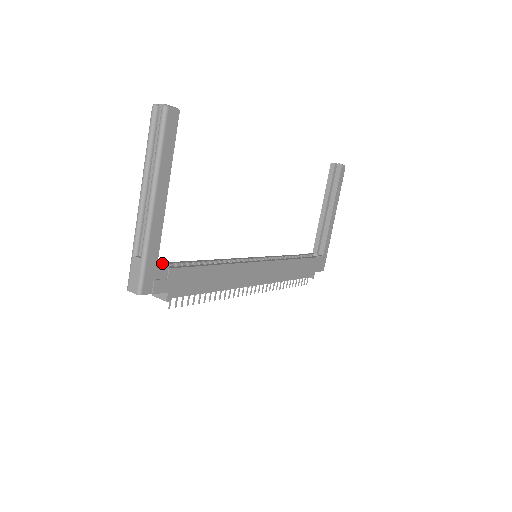
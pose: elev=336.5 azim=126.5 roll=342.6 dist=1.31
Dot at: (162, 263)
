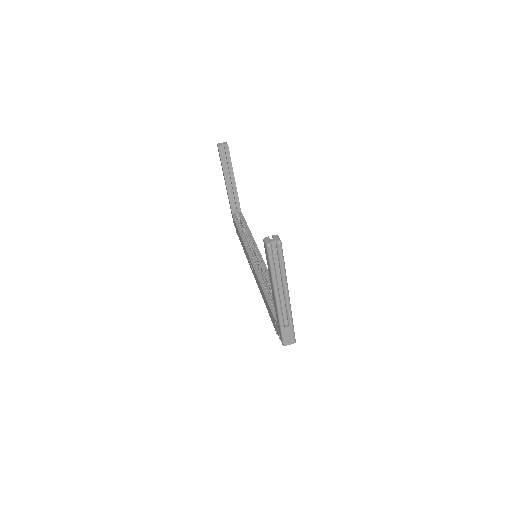
Dot at: (275, 315)
